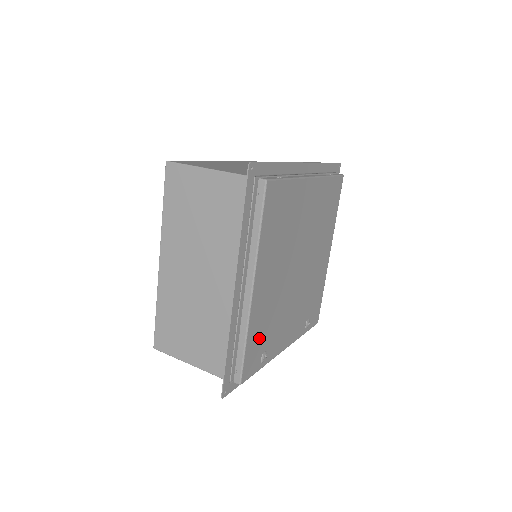
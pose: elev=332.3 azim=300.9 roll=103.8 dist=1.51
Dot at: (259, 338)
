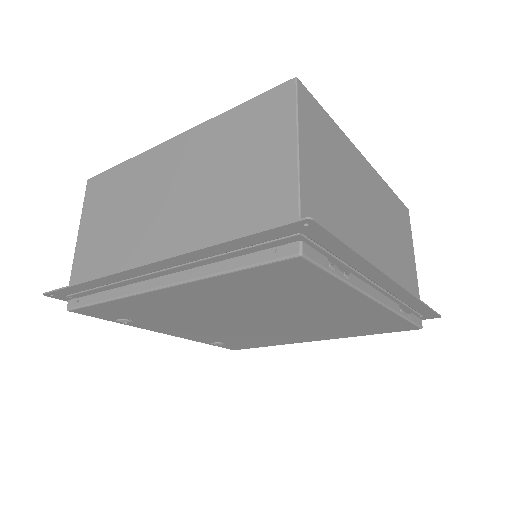
Dot at: (132, 311)
